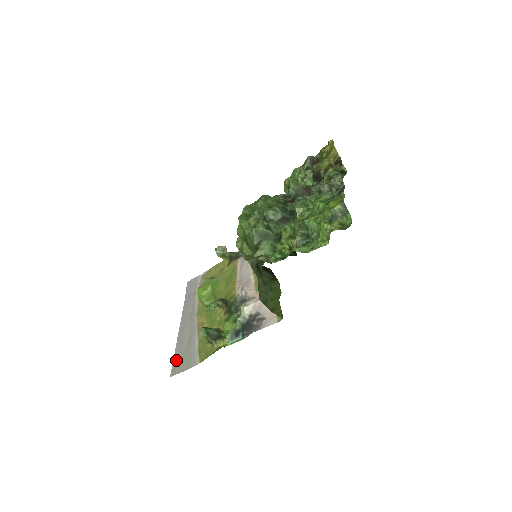
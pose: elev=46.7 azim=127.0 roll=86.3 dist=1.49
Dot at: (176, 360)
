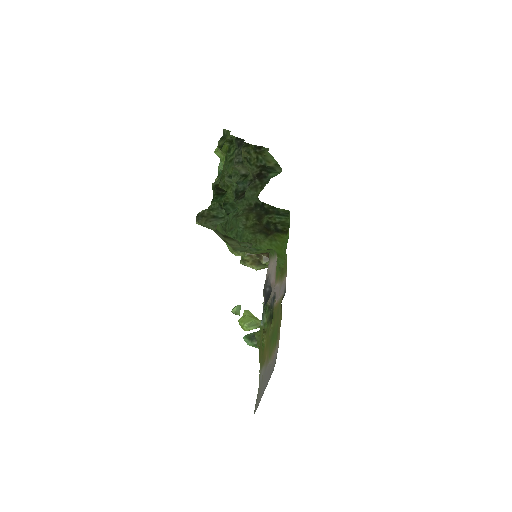
Dot at: (258, 401)
